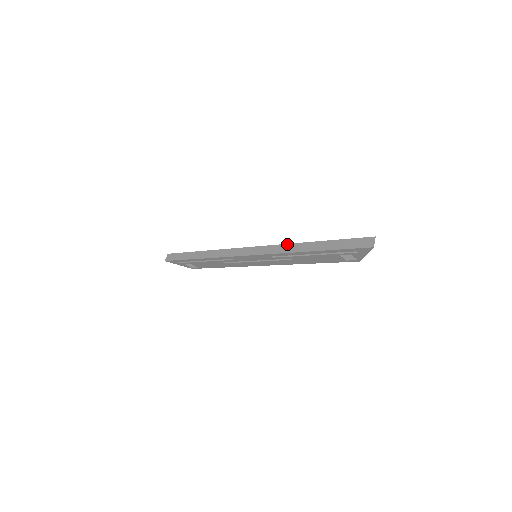
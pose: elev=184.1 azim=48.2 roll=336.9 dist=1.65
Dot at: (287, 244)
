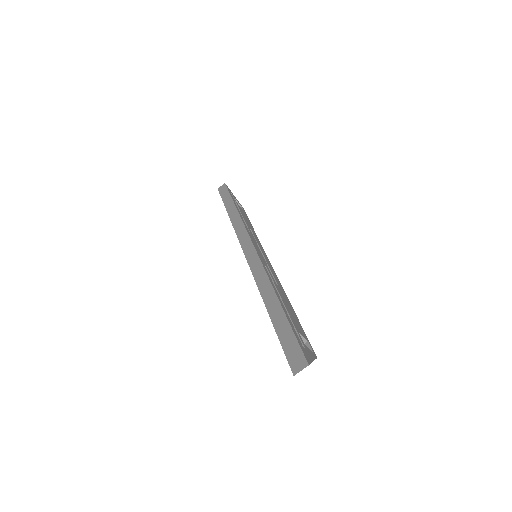
Dot at: (266, 274)
